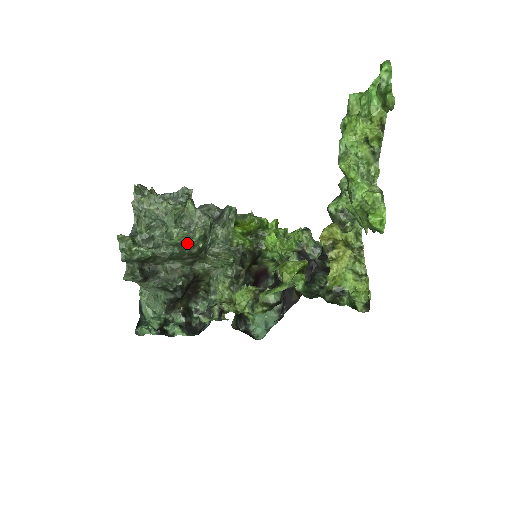
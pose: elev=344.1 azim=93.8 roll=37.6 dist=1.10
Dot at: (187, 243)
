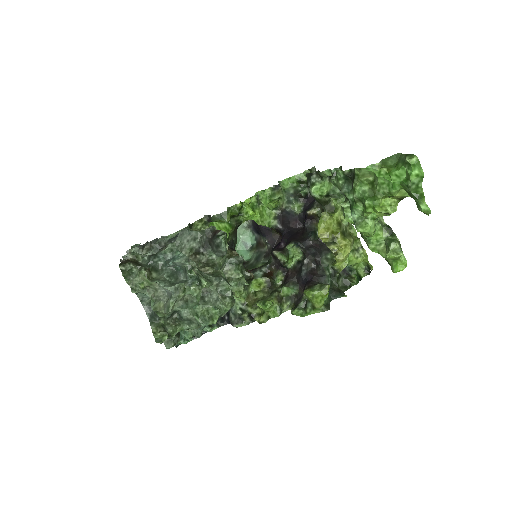
Dot at: (222, 316)
